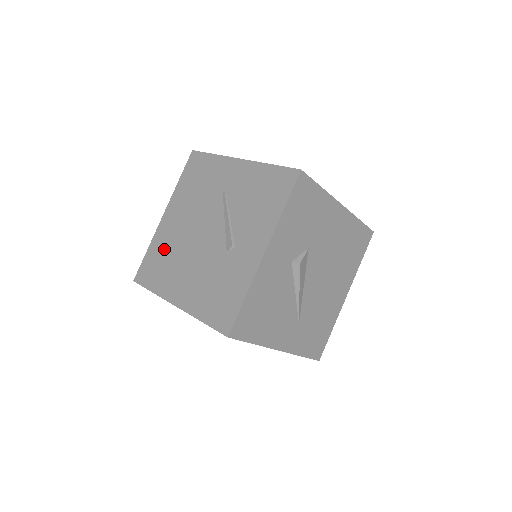
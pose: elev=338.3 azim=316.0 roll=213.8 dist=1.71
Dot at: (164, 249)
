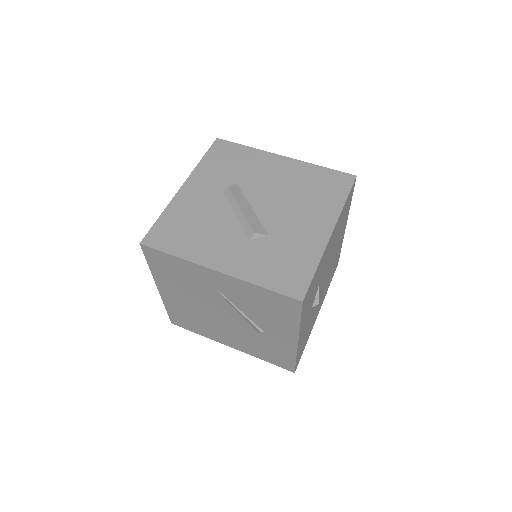
Dot at: (185, 313)
